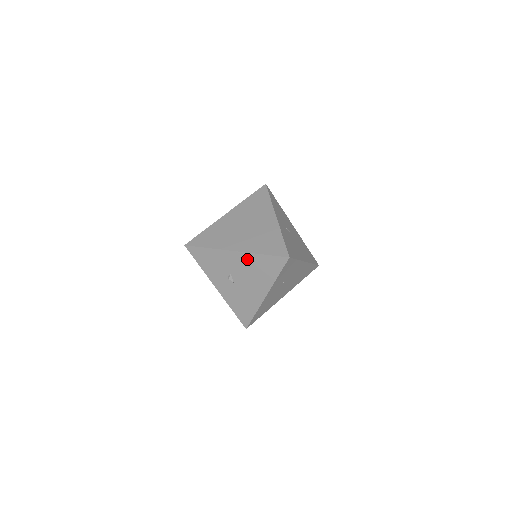
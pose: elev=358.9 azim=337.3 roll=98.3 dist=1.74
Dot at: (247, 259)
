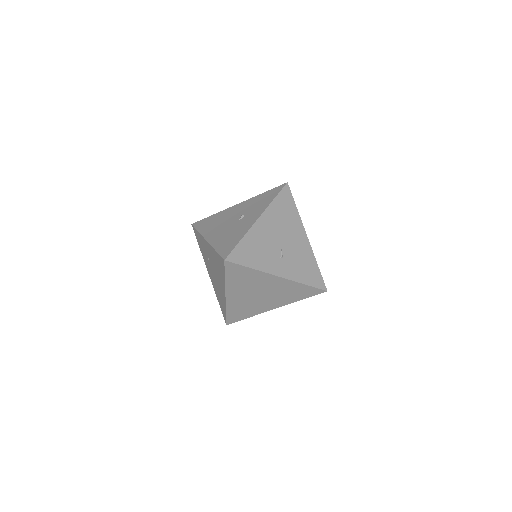
Dot at: occluded
